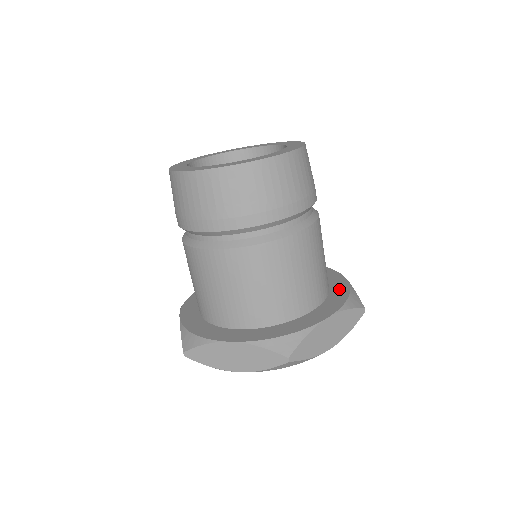
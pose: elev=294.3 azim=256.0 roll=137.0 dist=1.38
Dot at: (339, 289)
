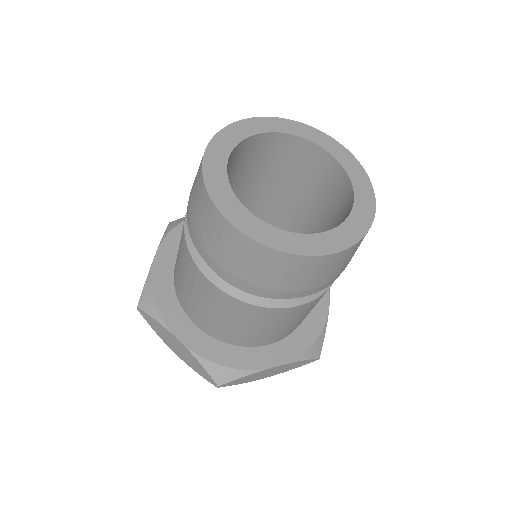
Dot at: (312, 325)
